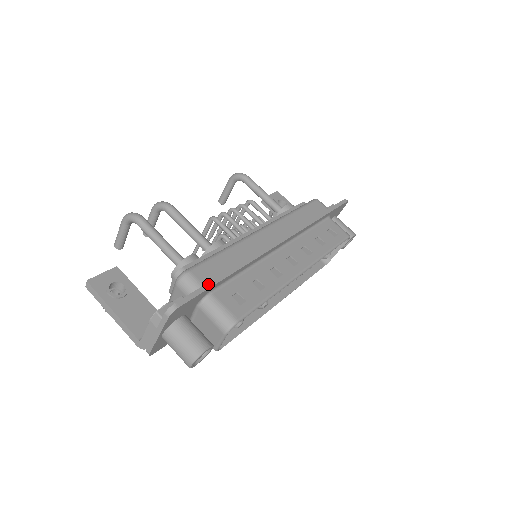
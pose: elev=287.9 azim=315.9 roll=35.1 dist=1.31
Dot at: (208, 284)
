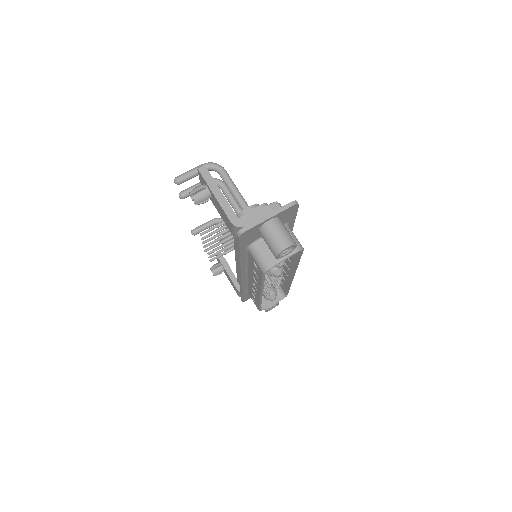
Dot at: occluded
